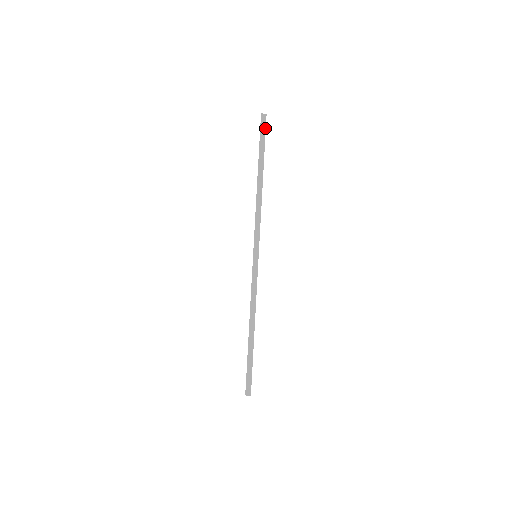
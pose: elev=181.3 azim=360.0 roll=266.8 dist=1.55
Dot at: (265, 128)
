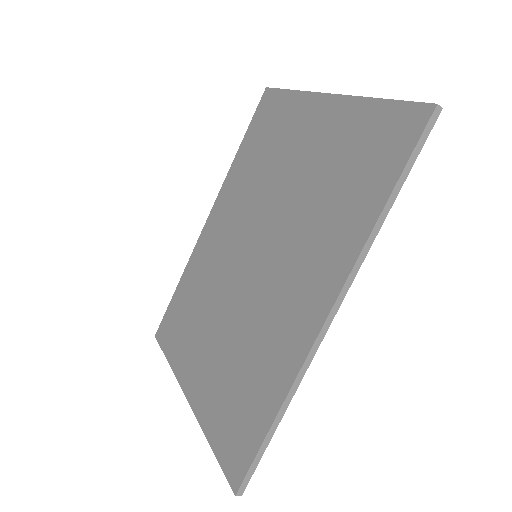
Dot at: (430, 131)
